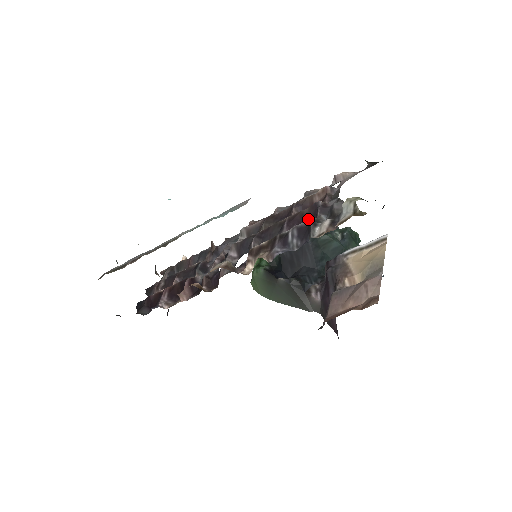
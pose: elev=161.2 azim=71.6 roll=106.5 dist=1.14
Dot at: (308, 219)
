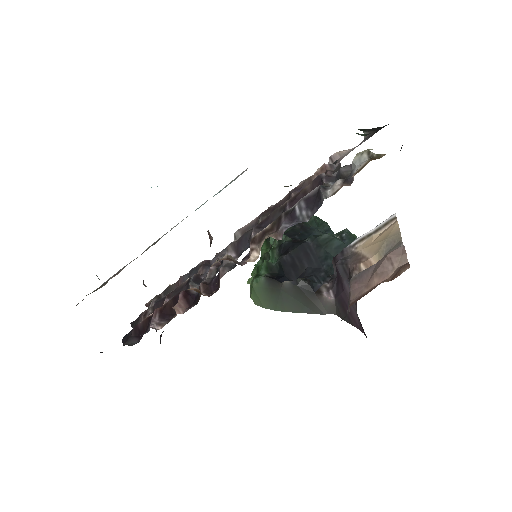
Dot at: occluded
